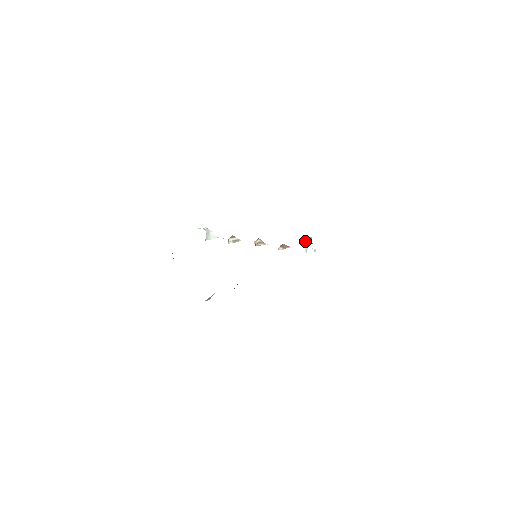
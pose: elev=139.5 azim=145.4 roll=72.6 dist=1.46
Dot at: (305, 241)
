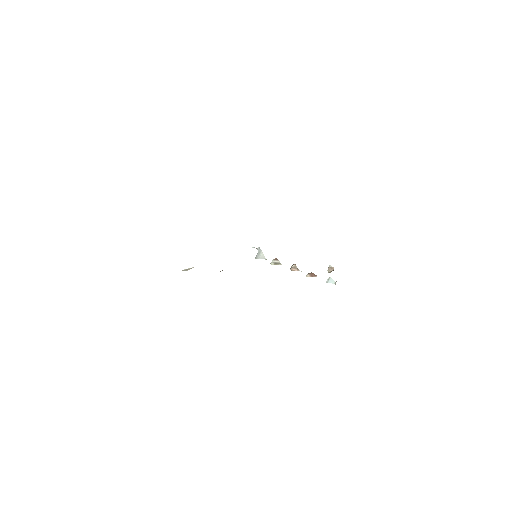
Dot at: (328, 270)
